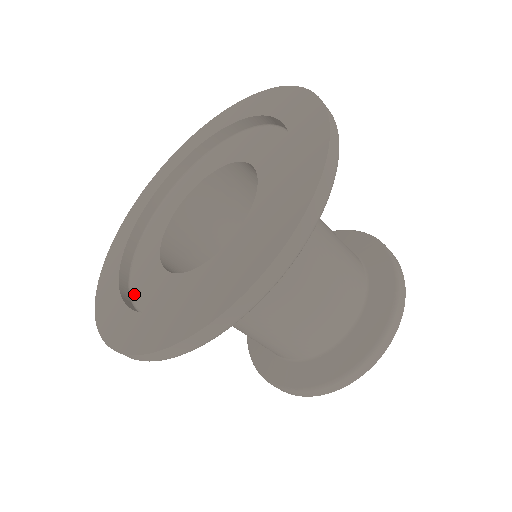
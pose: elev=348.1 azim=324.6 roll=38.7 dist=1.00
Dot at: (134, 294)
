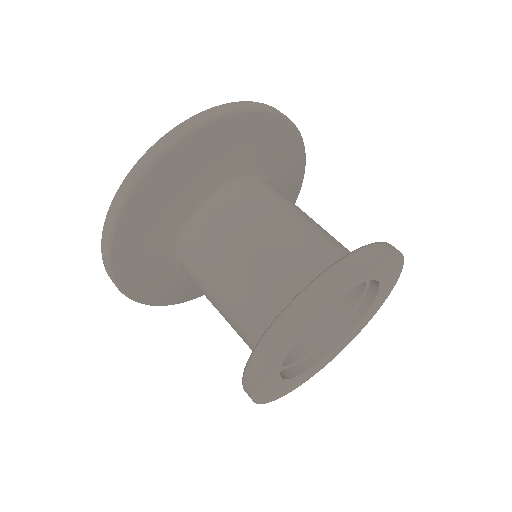
Dot at: occluded
